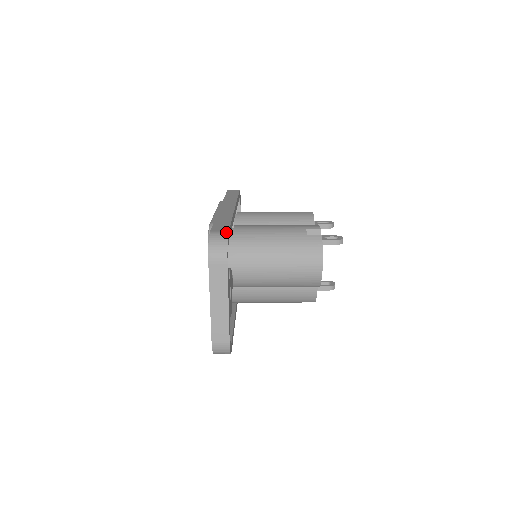
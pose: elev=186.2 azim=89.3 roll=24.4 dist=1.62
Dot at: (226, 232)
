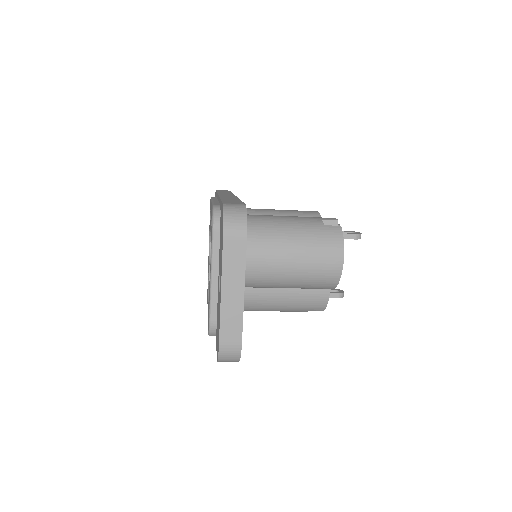
Dot at: (243, 204)
